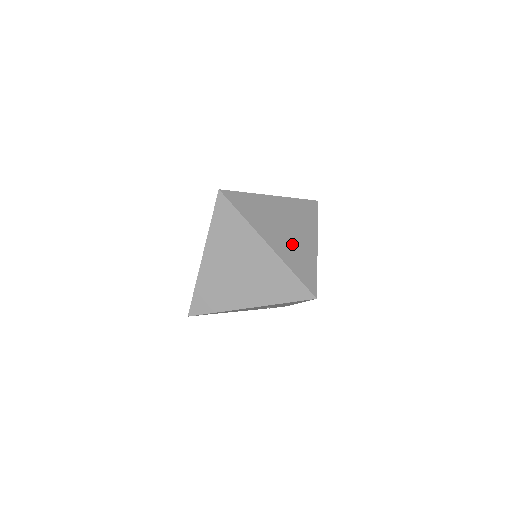
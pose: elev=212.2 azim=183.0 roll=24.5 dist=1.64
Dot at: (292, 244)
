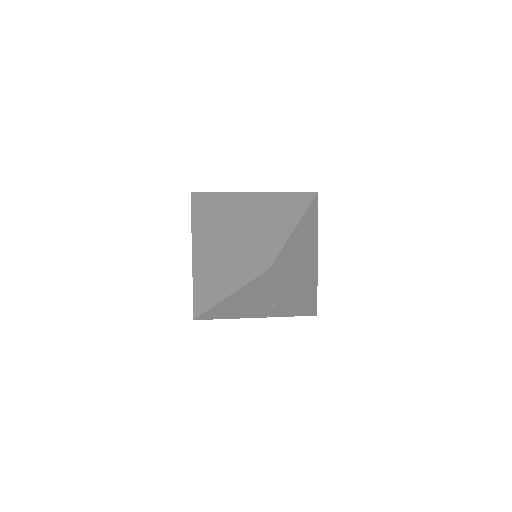
Dot at: (259, 226)
